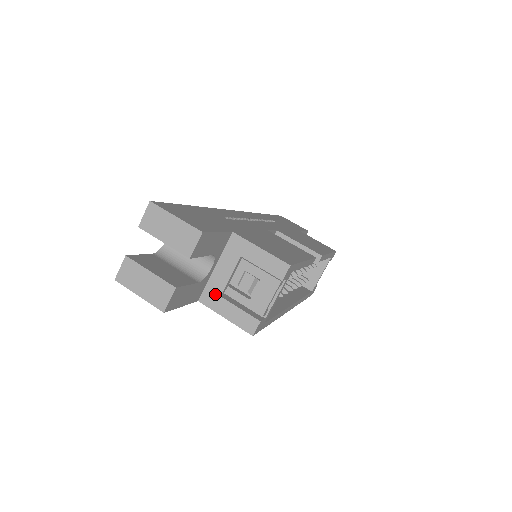
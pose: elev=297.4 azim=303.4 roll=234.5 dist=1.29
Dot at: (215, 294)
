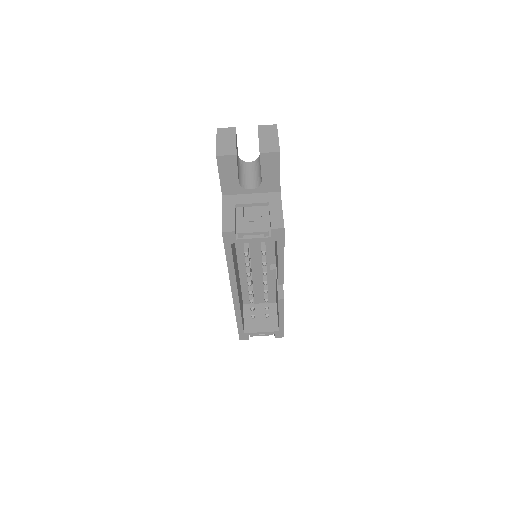
Dot at: (234, 201)
